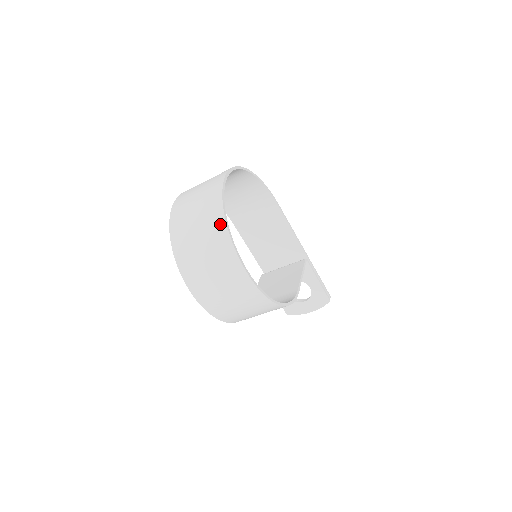
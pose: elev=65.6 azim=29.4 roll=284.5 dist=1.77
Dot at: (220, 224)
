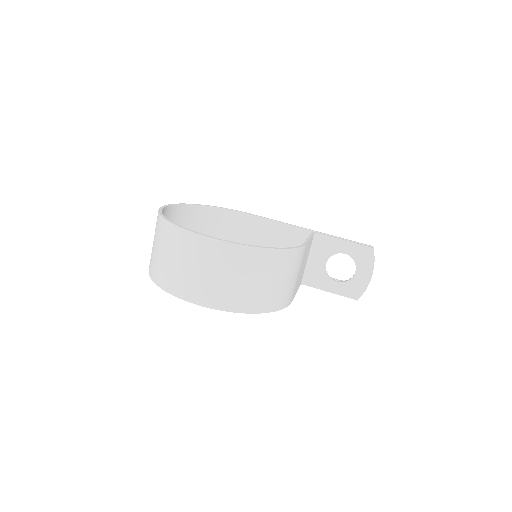
Dot at: (164, 226)
